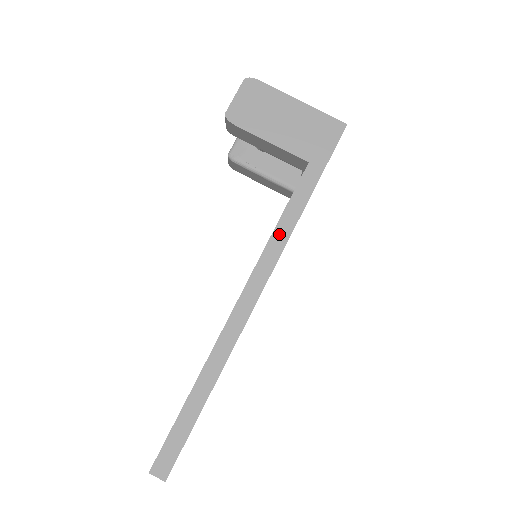
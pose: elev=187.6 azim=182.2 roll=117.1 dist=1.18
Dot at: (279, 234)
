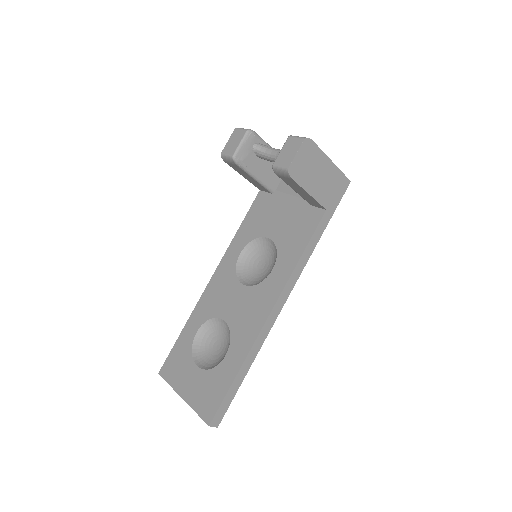
Dot at: (301, 262)
